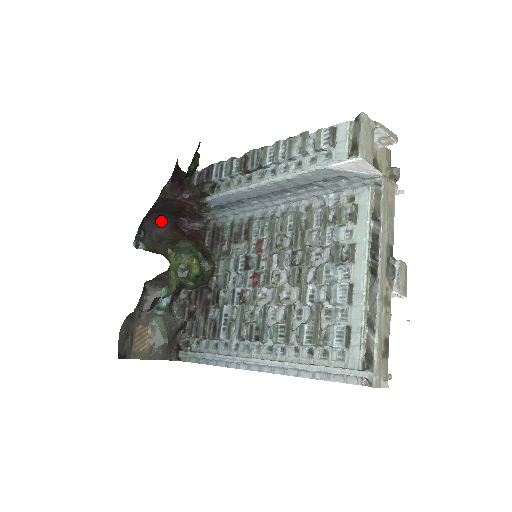
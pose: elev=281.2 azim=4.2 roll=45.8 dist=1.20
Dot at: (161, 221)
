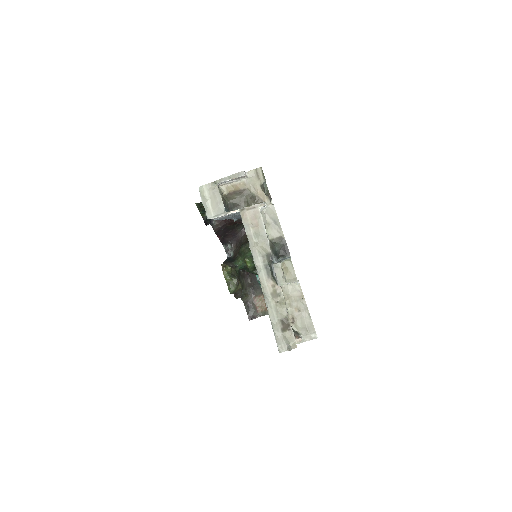
Dot at: (236, 232)
